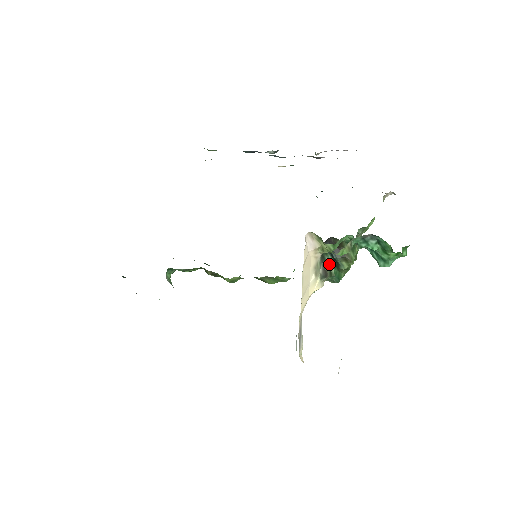
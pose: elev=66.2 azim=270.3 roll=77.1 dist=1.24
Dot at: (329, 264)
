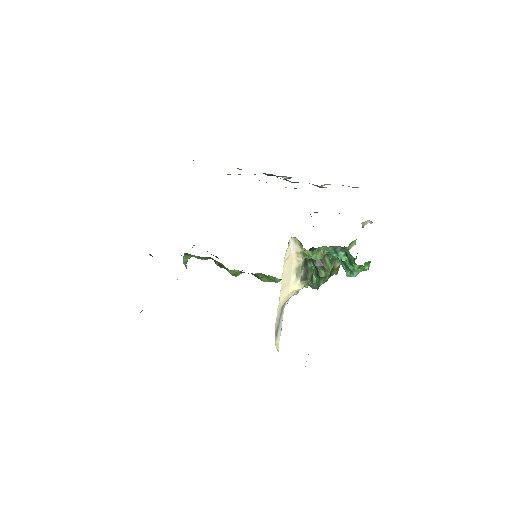
Dot at: (311, 271)
